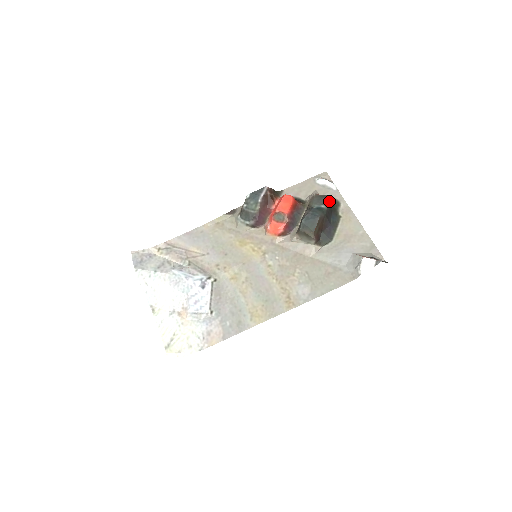
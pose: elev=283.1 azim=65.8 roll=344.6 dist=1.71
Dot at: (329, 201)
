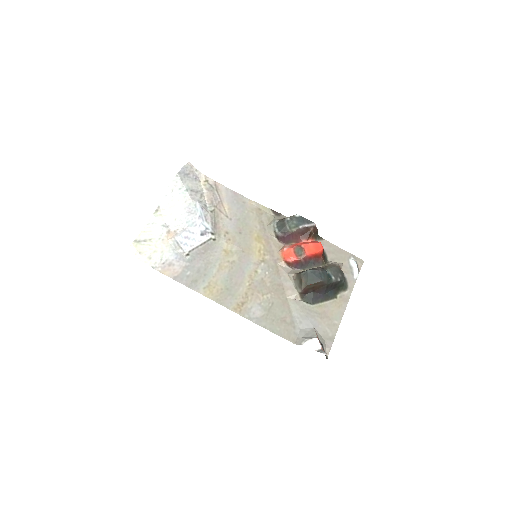
Dot at: (341, 279)
